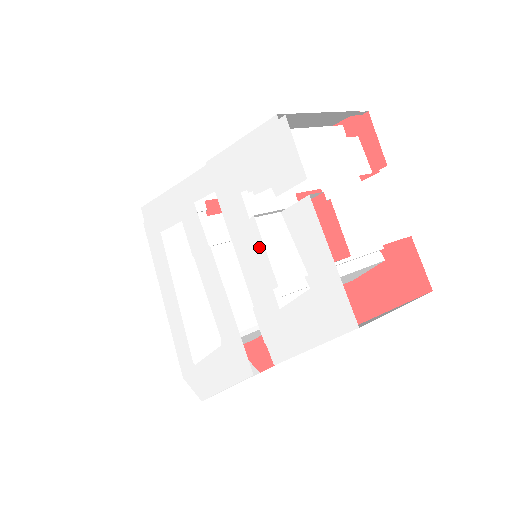
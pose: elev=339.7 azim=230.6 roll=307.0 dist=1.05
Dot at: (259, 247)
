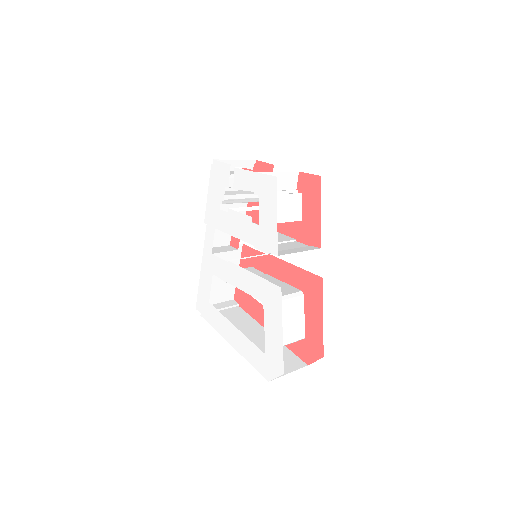
Dot at: (237, 216)
